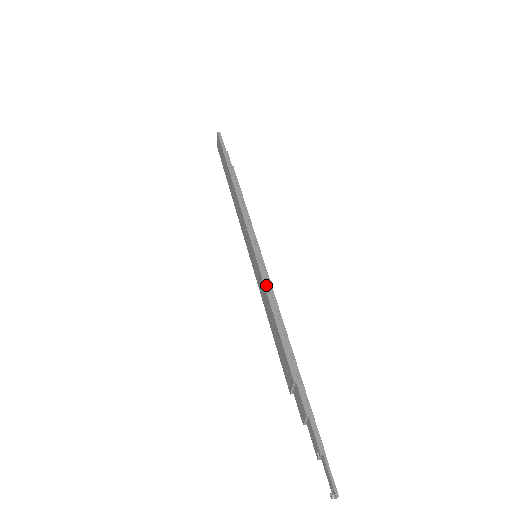
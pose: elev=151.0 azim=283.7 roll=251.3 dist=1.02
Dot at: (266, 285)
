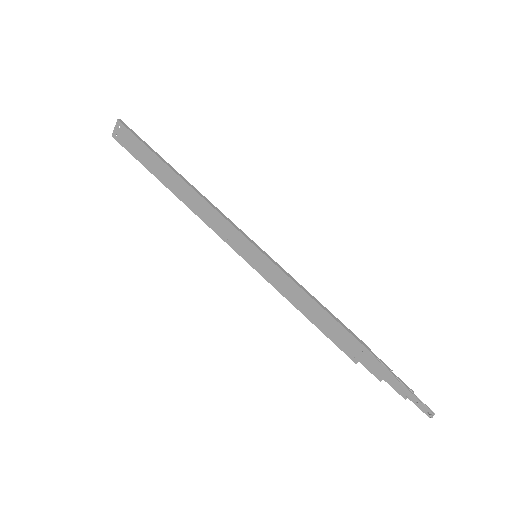
Dot at: (295, 281)
